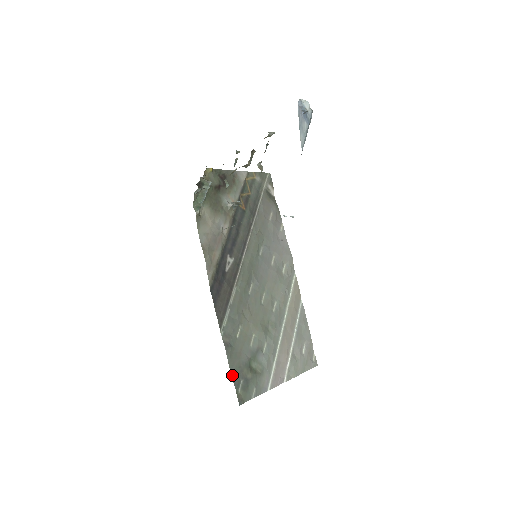
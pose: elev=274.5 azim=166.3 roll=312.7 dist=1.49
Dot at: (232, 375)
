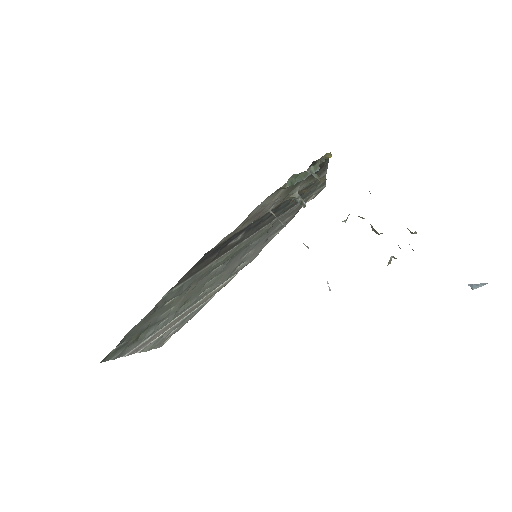
Dot at: (126, 335)
